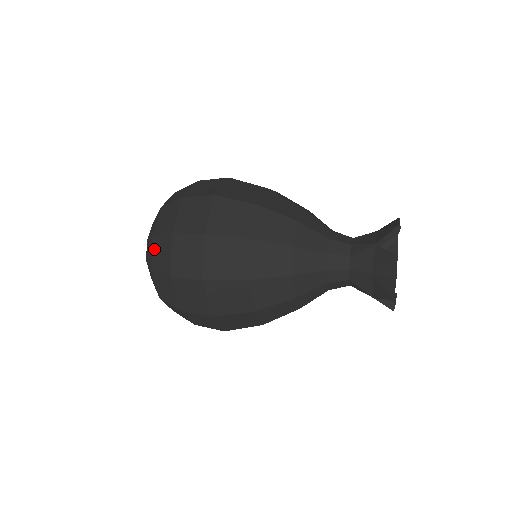
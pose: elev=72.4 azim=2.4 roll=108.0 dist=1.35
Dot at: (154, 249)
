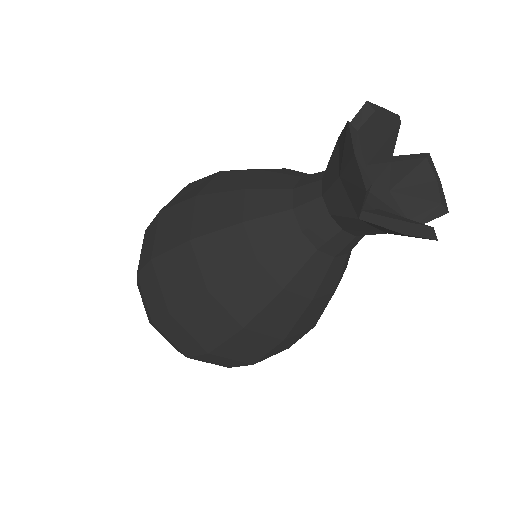
Dot at: occluded
